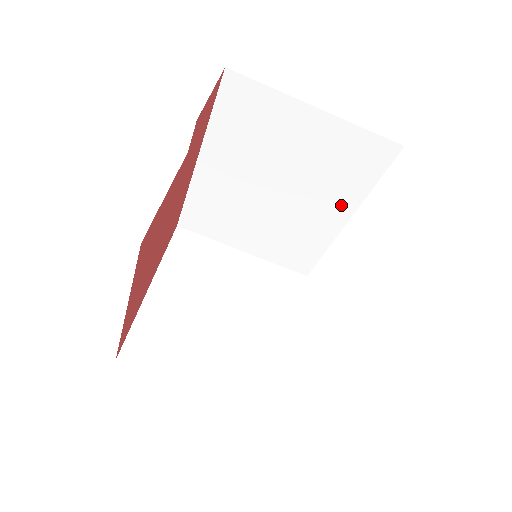
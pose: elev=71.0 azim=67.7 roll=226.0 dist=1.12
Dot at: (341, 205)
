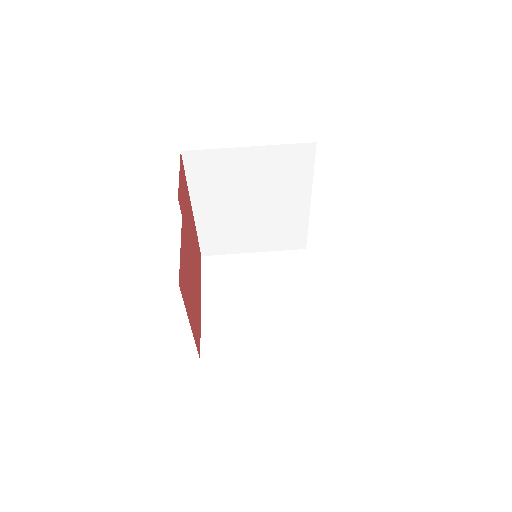
Dot at: (300, 194)
